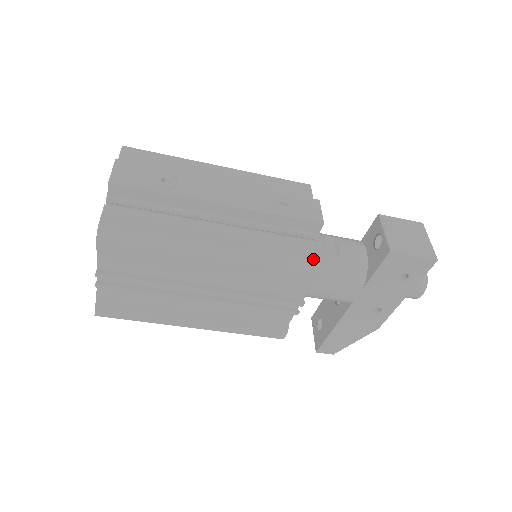
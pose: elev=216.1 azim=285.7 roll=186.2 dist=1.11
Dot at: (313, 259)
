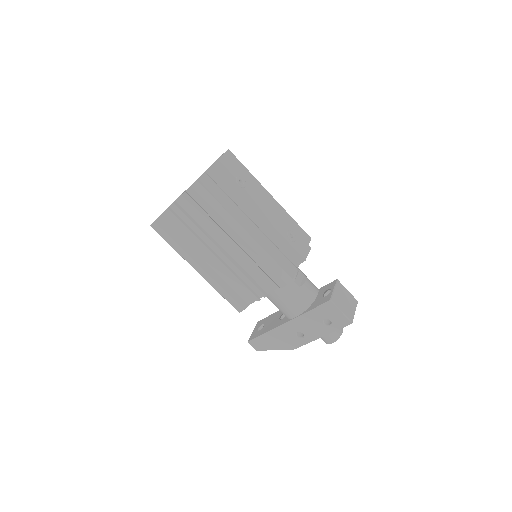
Dot at: (288, 273)
